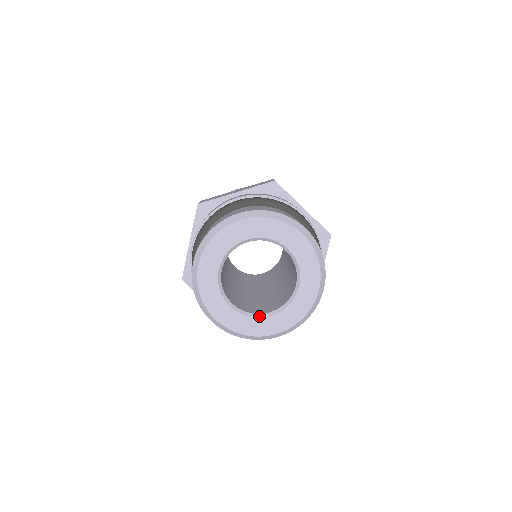
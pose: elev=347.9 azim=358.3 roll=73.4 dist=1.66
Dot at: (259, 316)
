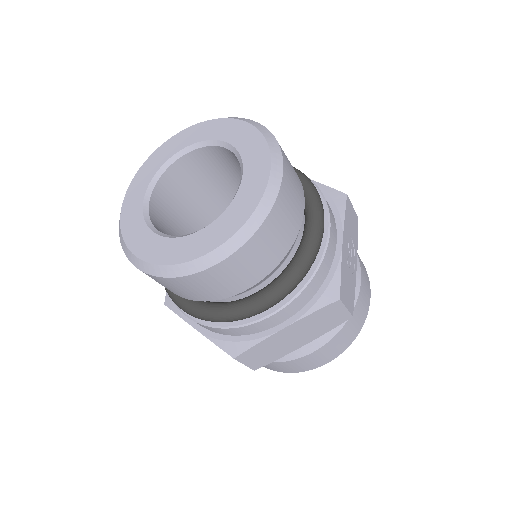
Dot at: (191, 234)
